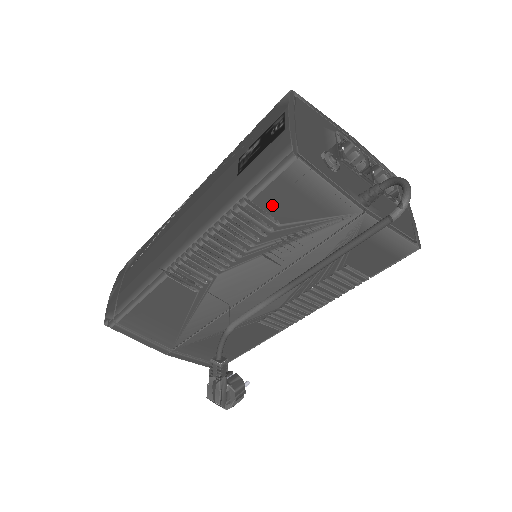
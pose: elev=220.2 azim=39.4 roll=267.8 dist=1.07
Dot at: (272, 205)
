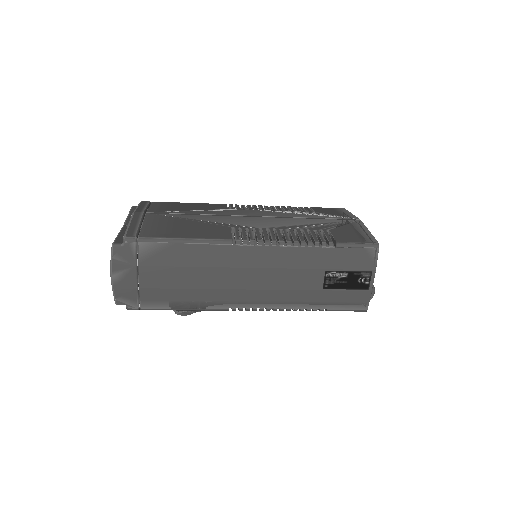
Dot at: occluded
